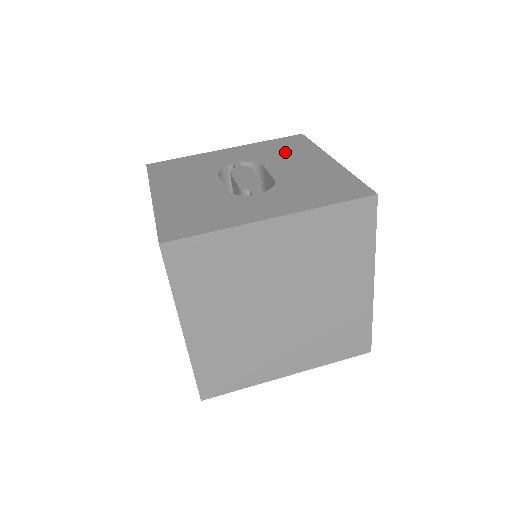
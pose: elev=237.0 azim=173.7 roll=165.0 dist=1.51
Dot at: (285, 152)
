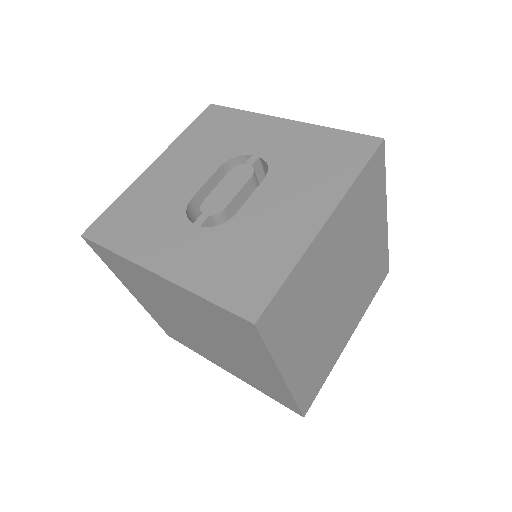
Dot at: (313, 168)
